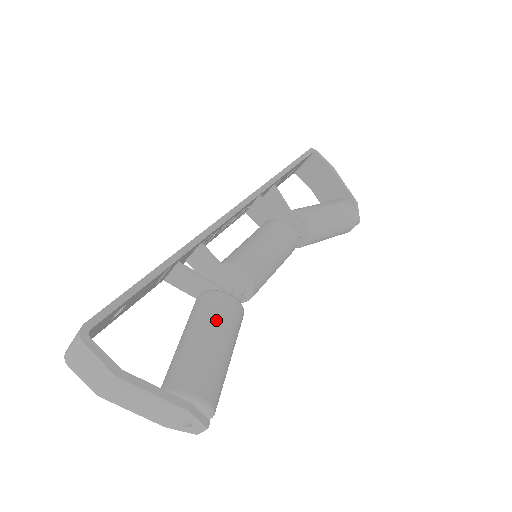
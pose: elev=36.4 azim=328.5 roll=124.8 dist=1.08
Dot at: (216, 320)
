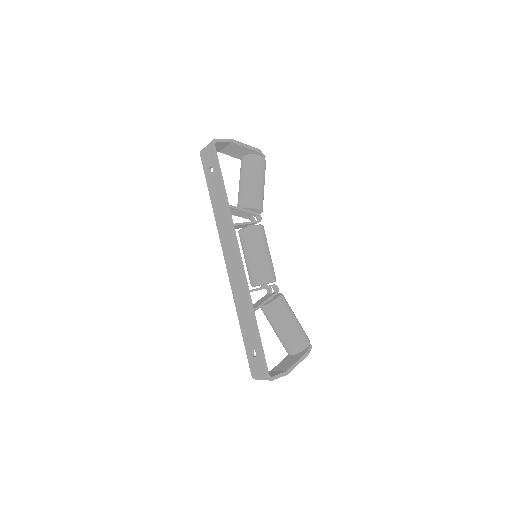
Dot at: (285, 316)
